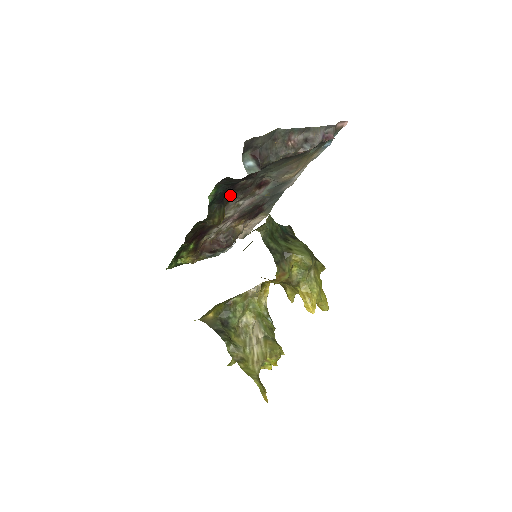
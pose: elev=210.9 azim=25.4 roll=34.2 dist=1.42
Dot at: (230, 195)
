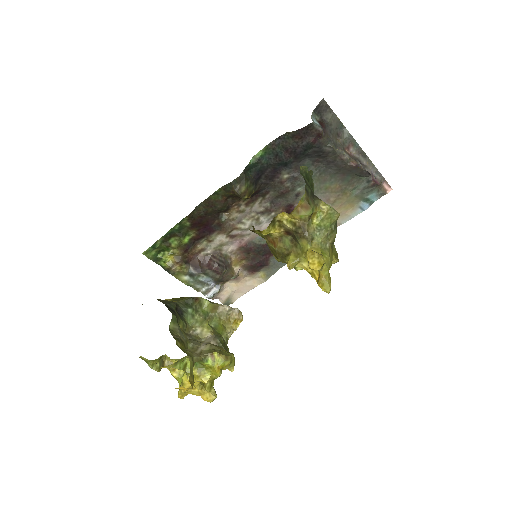
Dot at: (264, 187)
